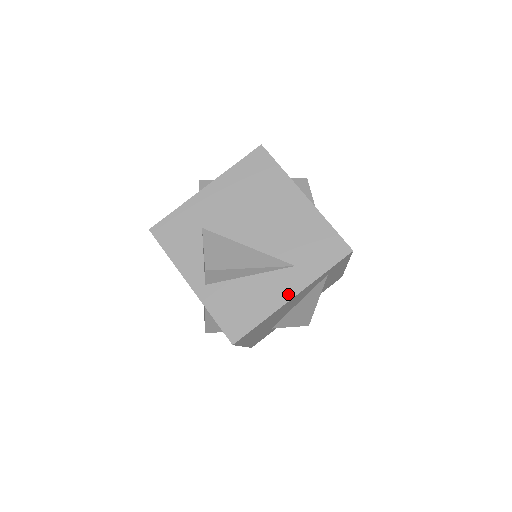
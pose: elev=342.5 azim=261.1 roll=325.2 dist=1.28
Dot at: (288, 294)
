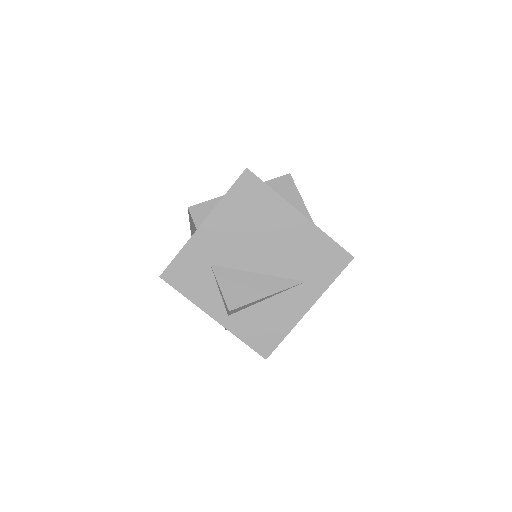
Dot at: (304, 308)
